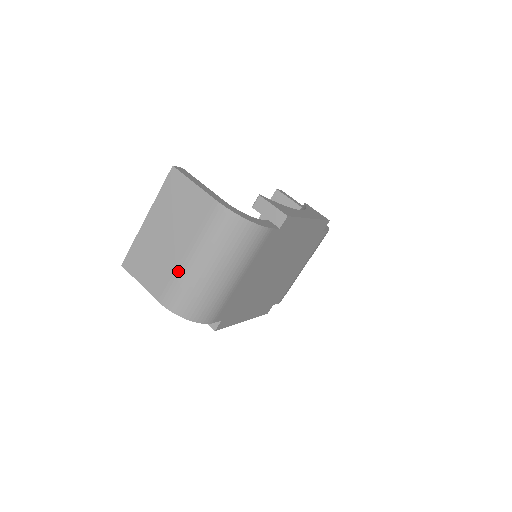
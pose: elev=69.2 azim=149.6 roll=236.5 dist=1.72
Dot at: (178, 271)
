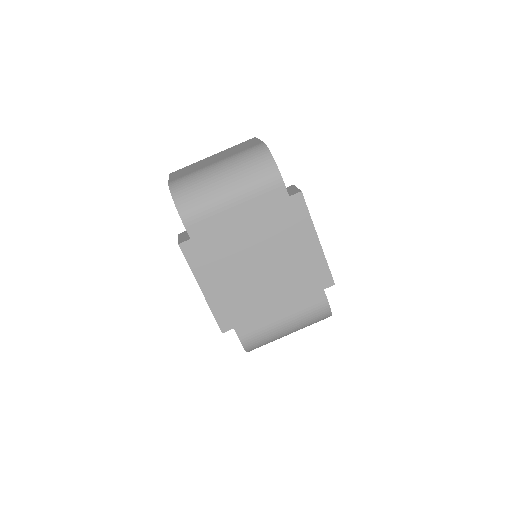
Dot at: (200, 169)
